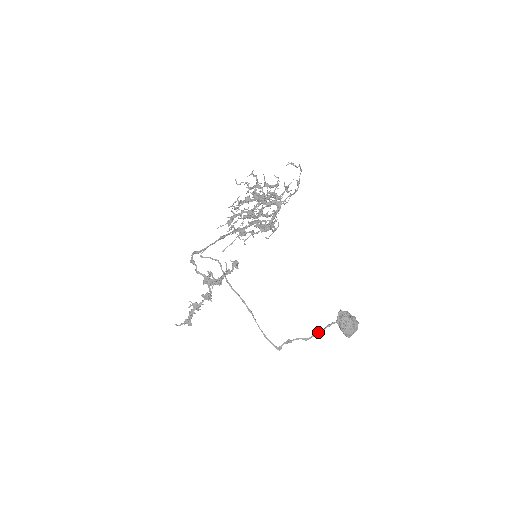
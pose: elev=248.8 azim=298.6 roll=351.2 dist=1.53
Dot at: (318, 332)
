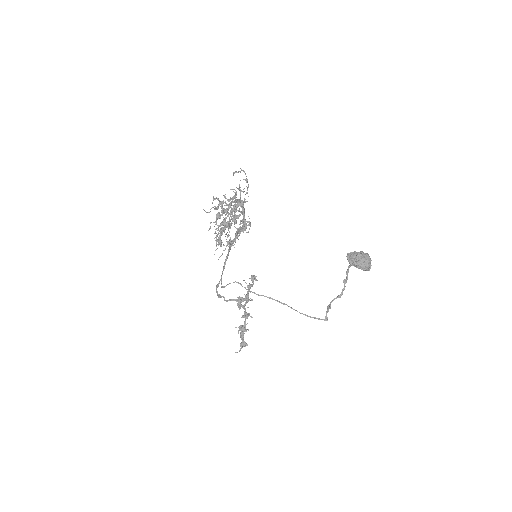
Dot at: (344, 284)
